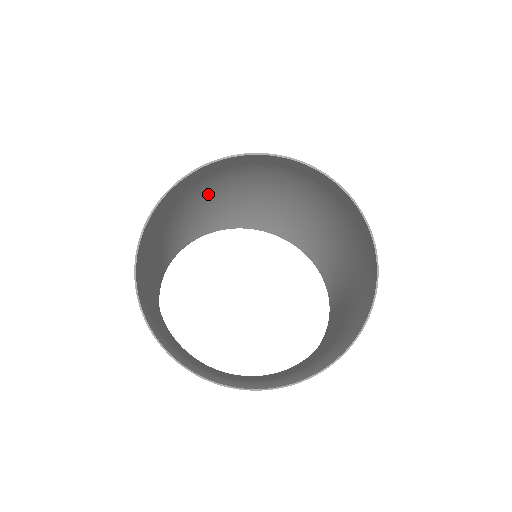
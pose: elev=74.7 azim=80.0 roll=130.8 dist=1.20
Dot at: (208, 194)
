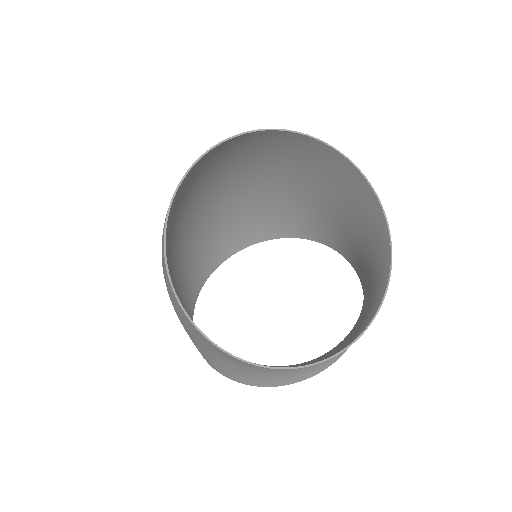
Dot at: (173, 260)
